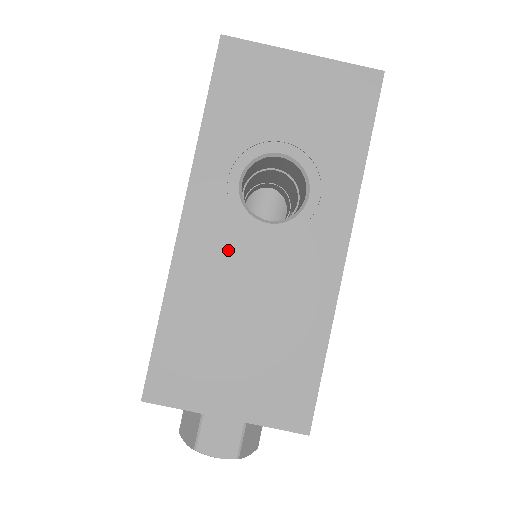
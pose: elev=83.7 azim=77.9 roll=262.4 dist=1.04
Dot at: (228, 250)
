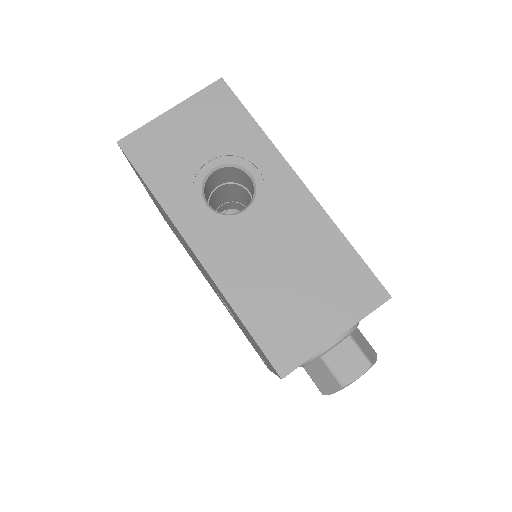
Dot at: (239, 246)
